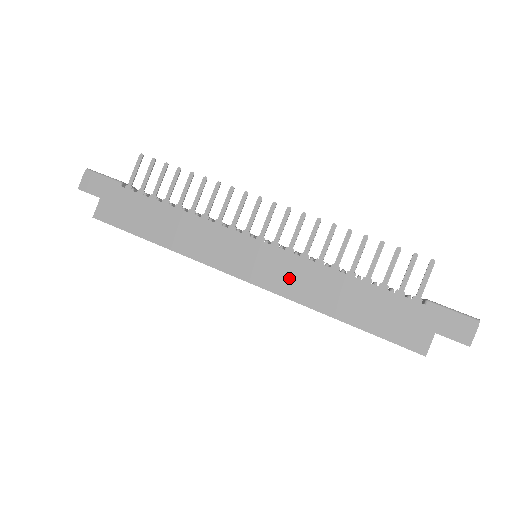
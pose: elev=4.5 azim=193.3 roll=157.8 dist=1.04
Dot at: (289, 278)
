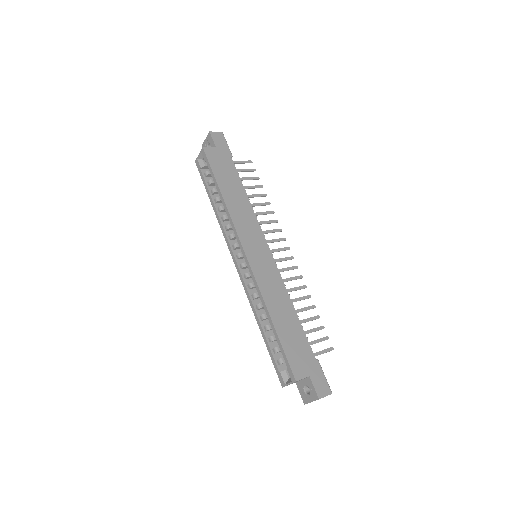
Dot at: (268, 279)
